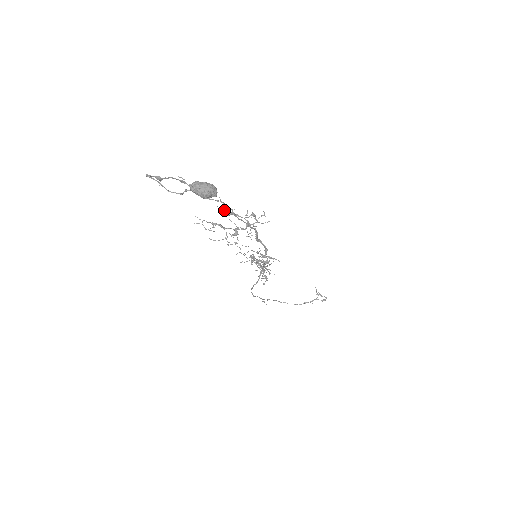
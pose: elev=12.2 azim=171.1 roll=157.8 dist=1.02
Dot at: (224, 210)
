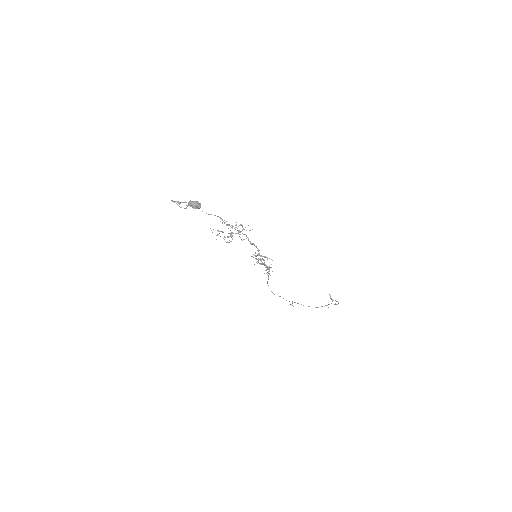
Dot at: occluded
